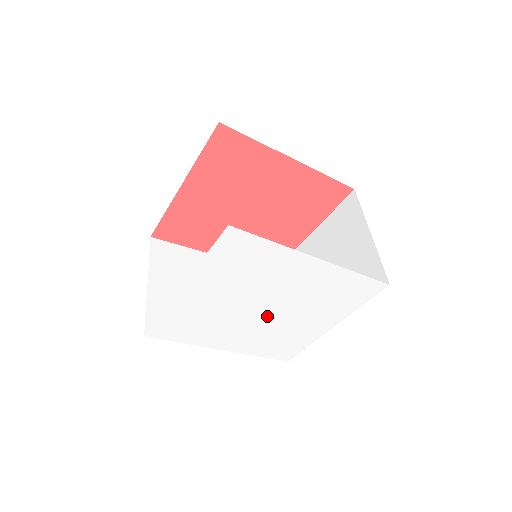
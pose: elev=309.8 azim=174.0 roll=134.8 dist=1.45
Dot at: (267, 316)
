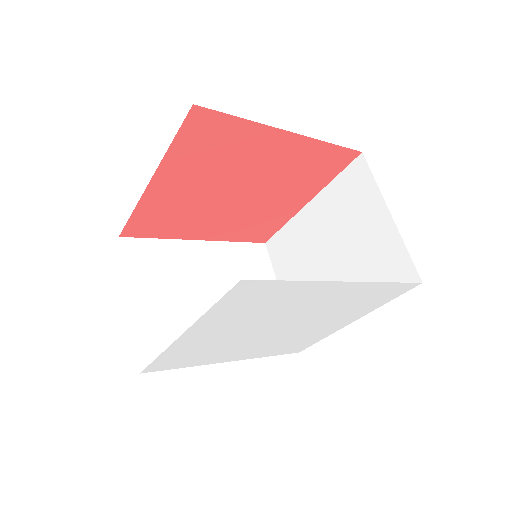
Dot at: (281, 331)
